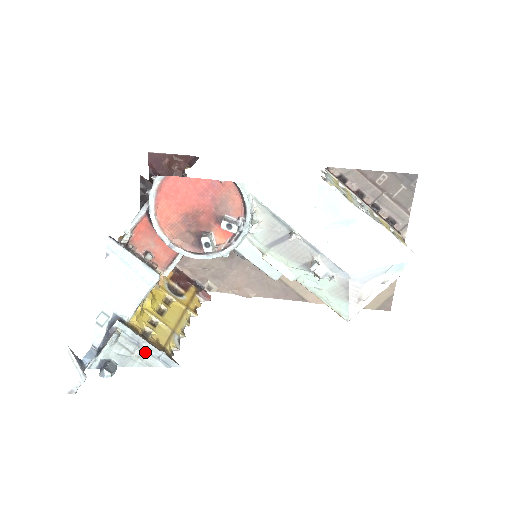
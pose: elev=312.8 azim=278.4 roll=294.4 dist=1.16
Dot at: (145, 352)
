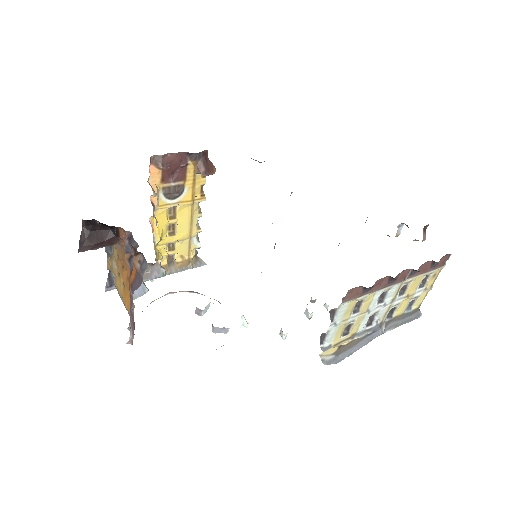
Dot at: occluded
